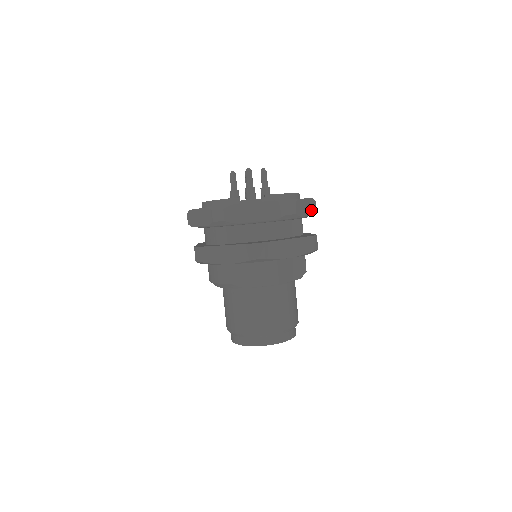
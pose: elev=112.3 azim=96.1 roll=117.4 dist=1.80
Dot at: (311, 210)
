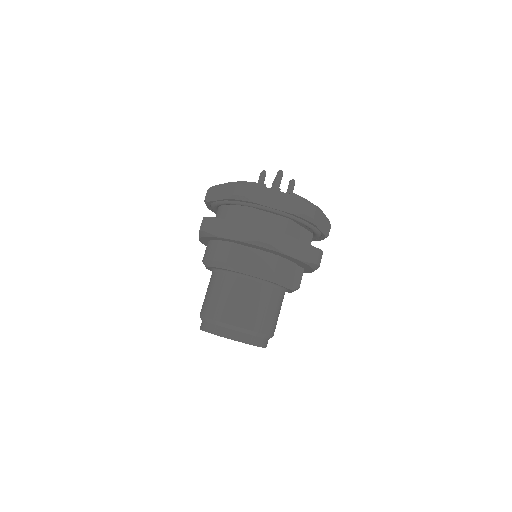
Dot at: (325, 230)
